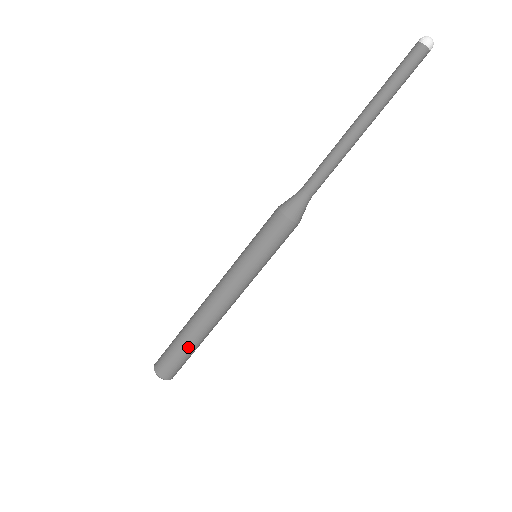
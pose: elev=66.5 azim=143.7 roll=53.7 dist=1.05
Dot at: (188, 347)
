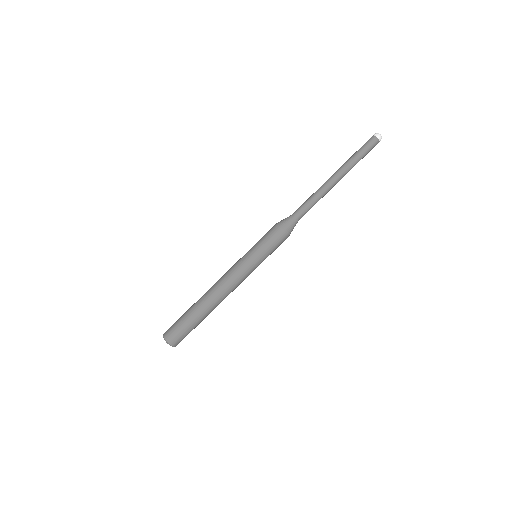
Dot at: (194, 318)
